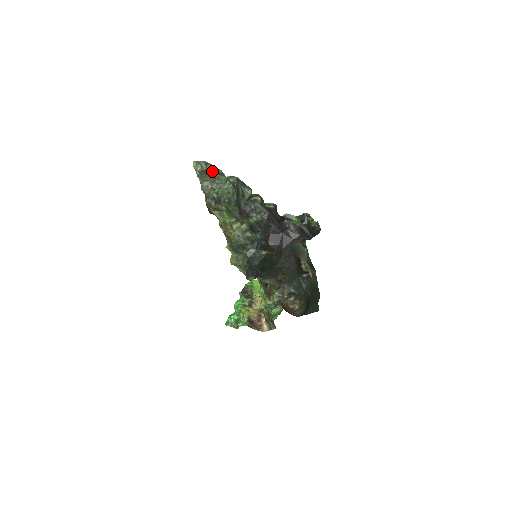
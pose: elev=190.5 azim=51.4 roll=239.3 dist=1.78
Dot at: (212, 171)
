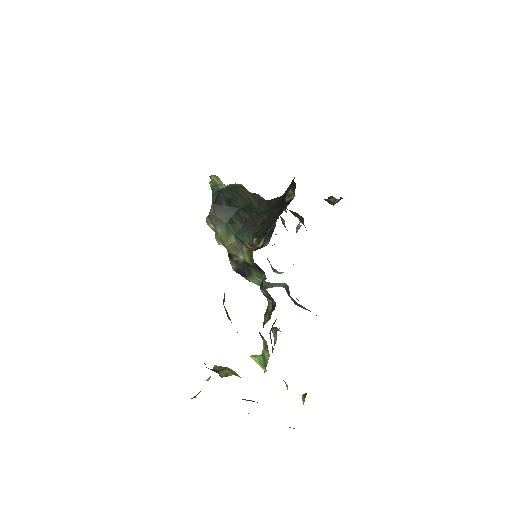
Dot at: occluded
